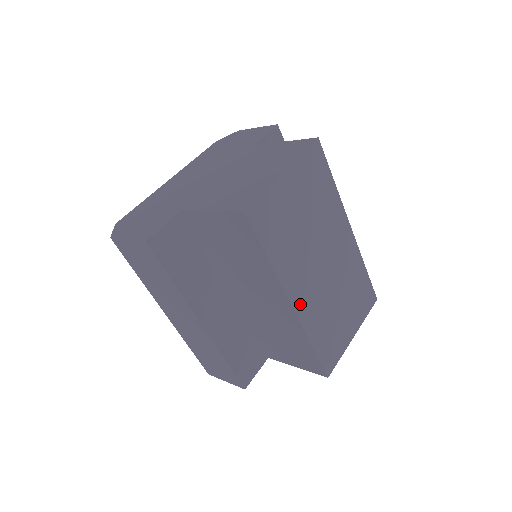
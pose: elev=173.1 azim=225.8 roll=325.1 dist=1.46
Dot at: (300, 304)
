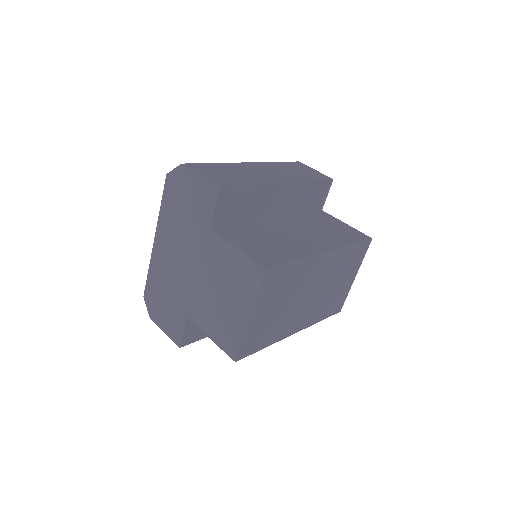
Dot at: (301, 325)
